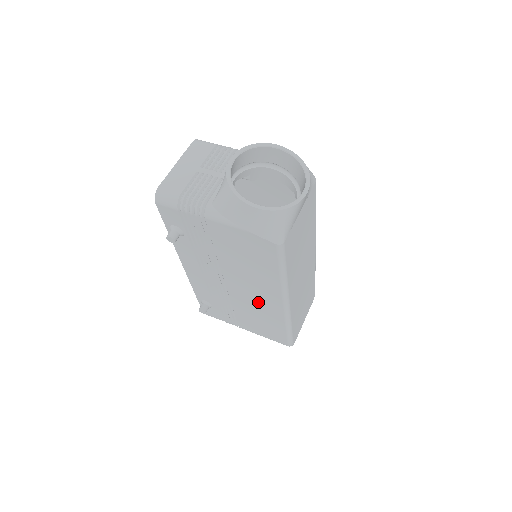
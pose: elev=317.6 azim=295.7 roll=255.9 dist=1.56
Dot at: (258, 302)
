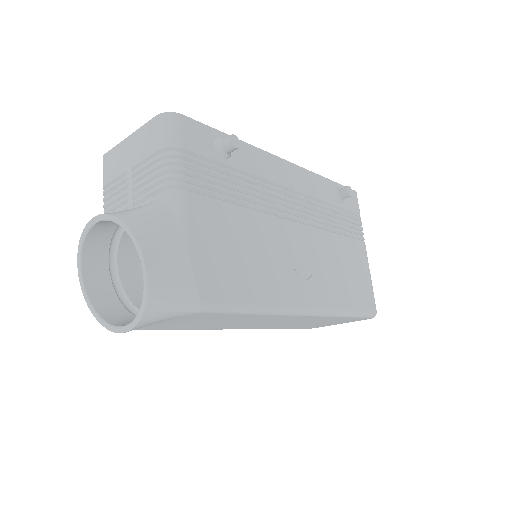
Dot at: occluded
